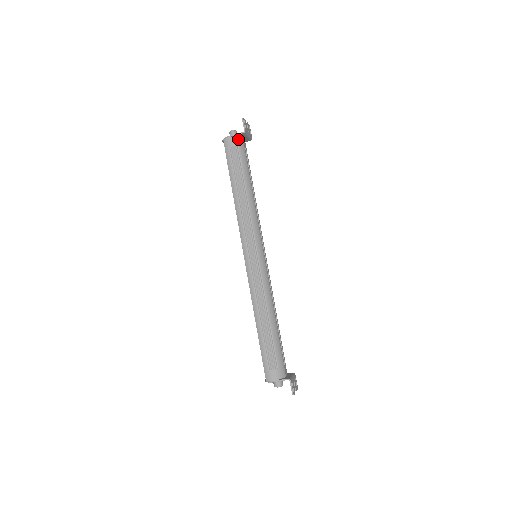
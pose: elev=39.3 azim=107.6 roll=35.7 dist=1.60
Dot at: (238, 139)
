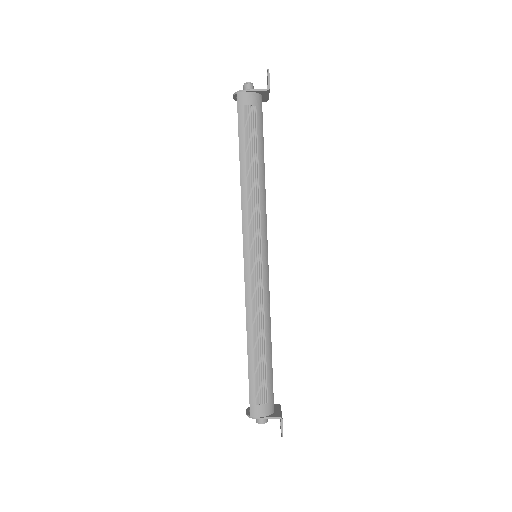
Dot at: (257, 97)
